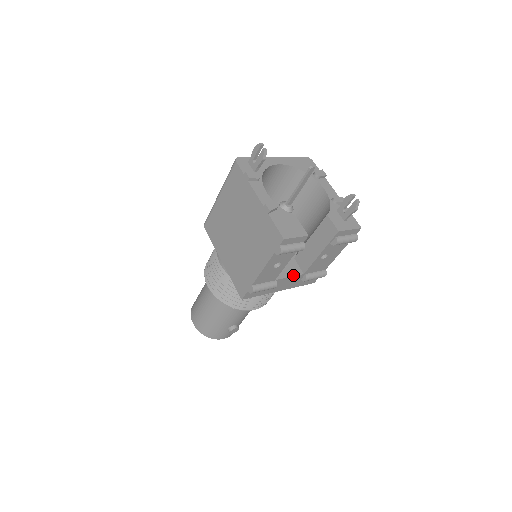
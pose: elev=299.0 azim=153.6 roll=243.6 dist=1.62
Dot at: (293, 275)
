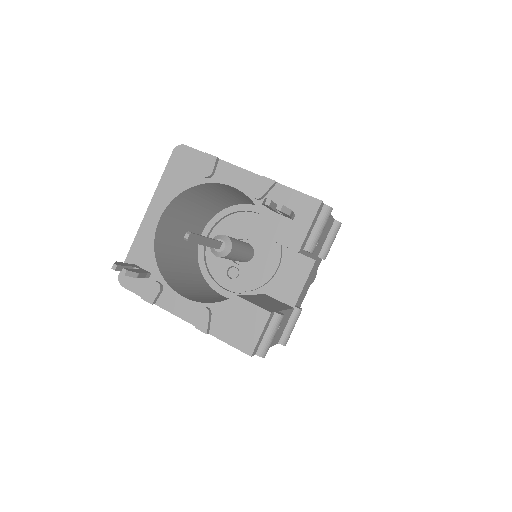
Dot at: (306, 277)
